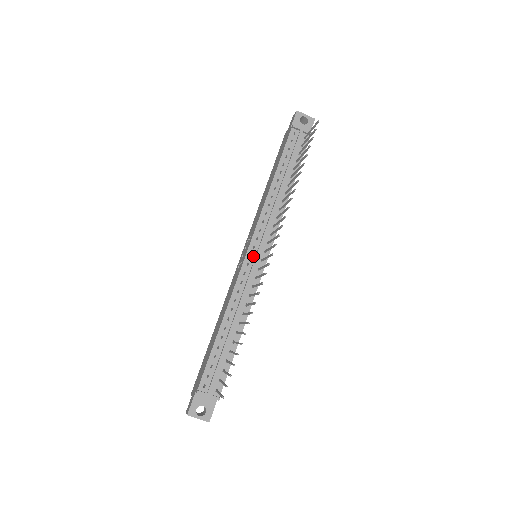
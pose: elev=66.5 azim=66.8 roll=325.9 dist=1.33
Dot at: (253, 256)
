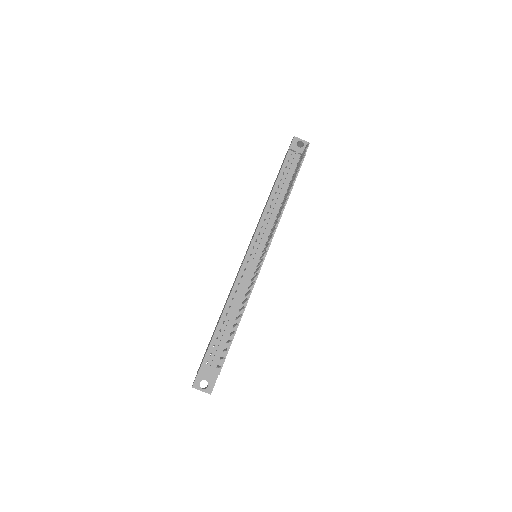
Dot at: (253, 255)
